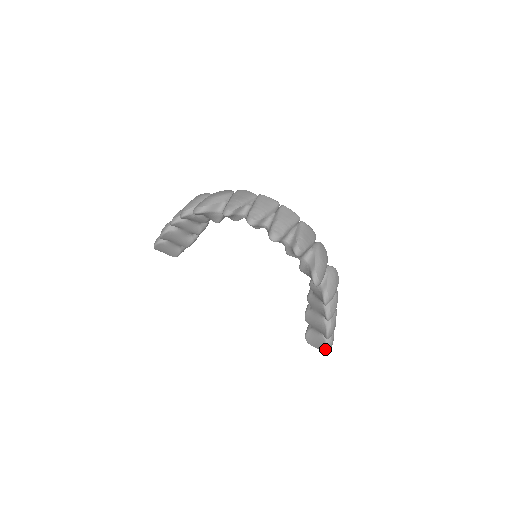
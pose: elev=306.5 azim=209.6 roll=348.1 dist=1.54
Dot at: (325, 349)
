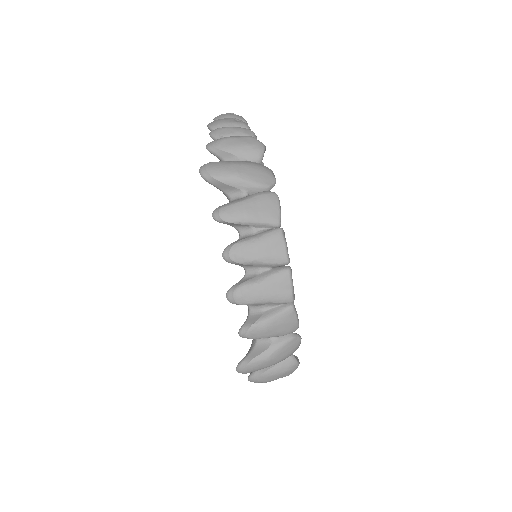
Dot at: occluded
